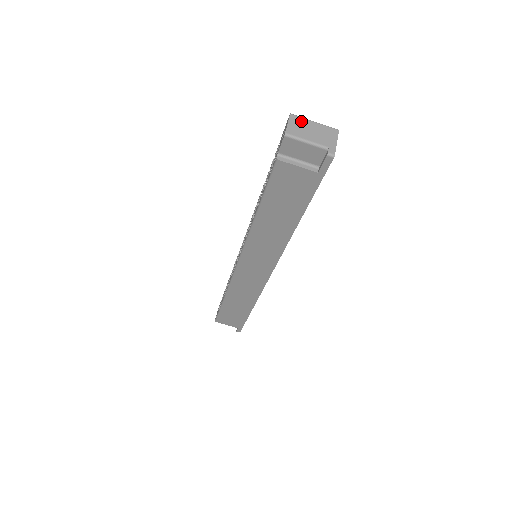
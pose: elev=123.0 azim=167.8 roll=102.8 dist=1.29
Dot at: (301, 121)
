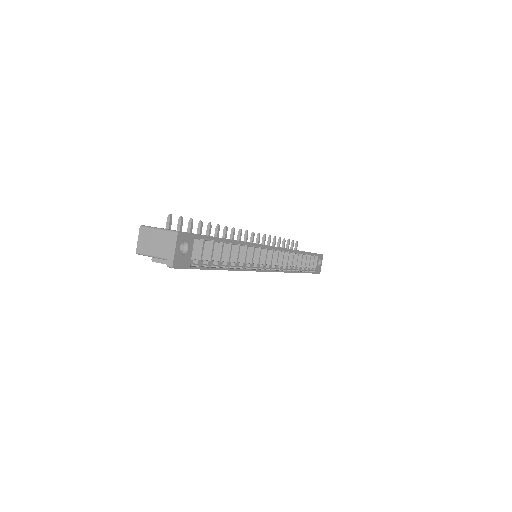
Dot at: (148, 233)
